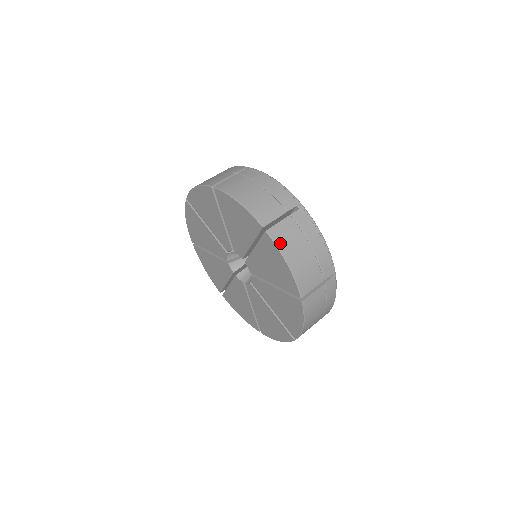
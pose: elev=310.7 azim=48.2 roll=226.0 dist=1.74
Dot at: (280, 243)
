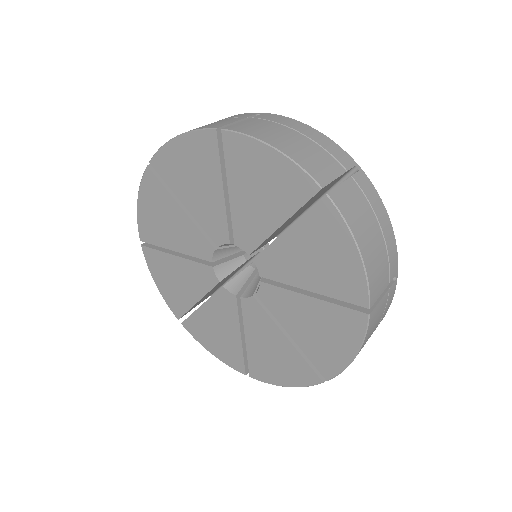
Dot at: (347, 215)
